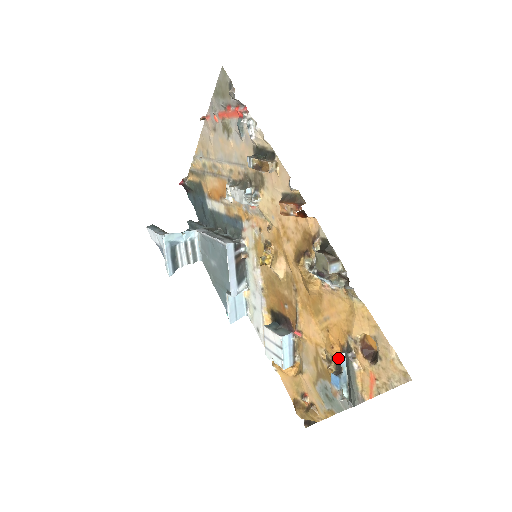
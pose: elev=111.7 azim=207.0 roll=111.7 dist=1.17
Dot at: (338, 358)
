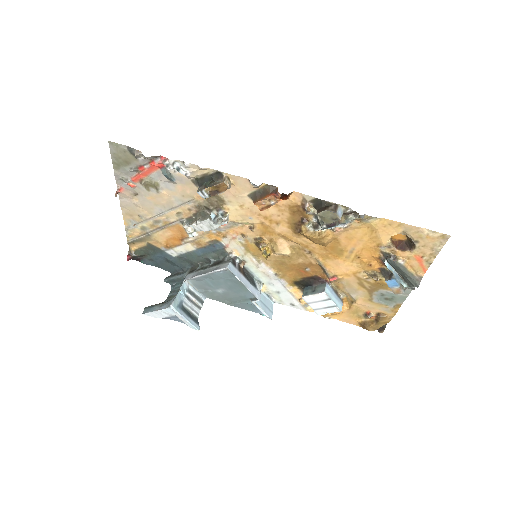
Dot at: (380, 268)
